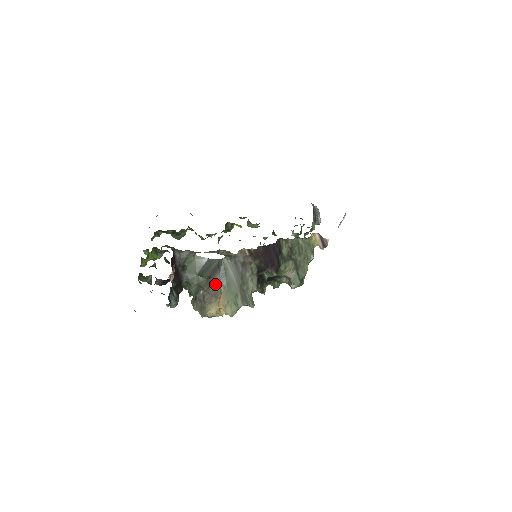
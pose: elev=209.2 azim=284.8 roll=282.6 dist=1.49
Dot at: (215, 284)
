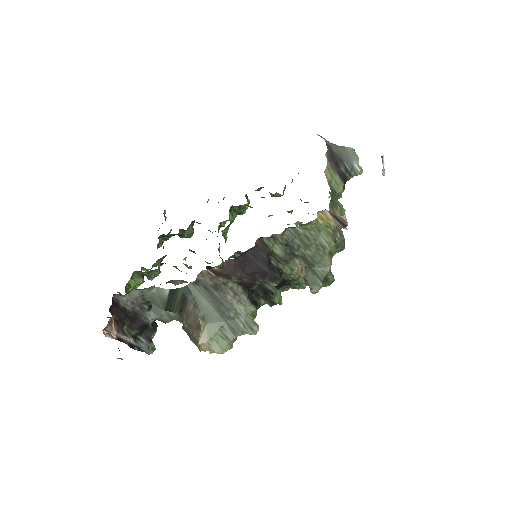
Dot at: (192, 316)
